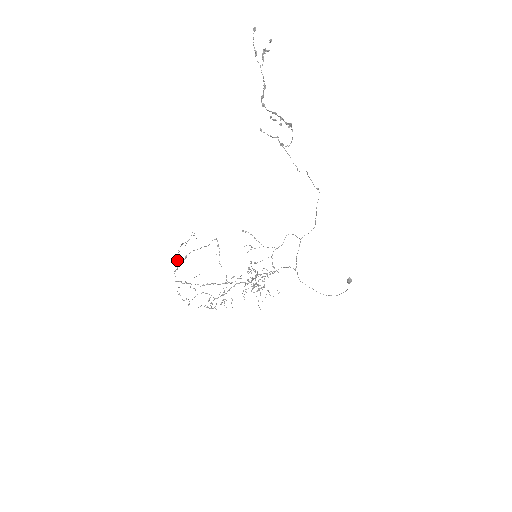
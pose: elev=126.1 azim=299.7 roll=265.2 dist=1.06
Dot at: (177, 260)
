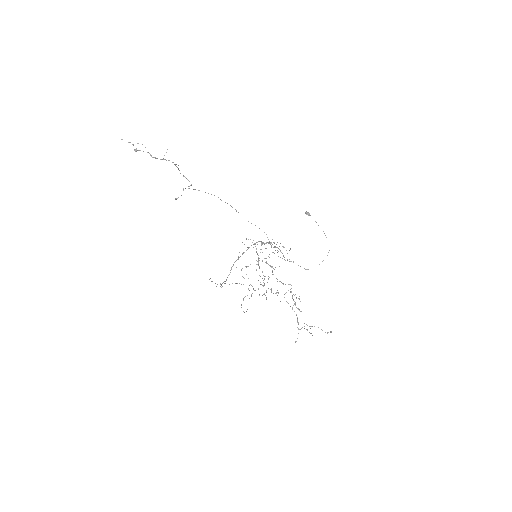
Dot at: occluded
